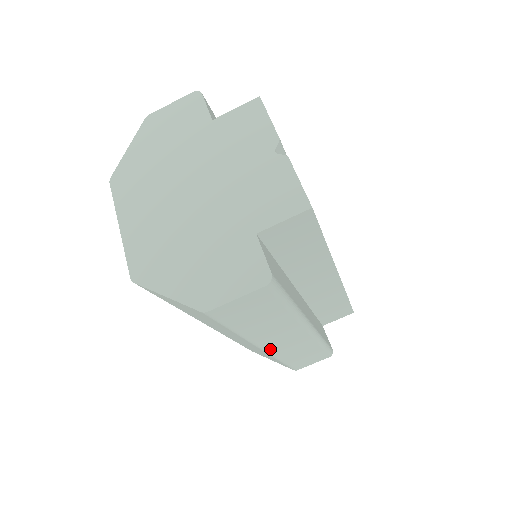
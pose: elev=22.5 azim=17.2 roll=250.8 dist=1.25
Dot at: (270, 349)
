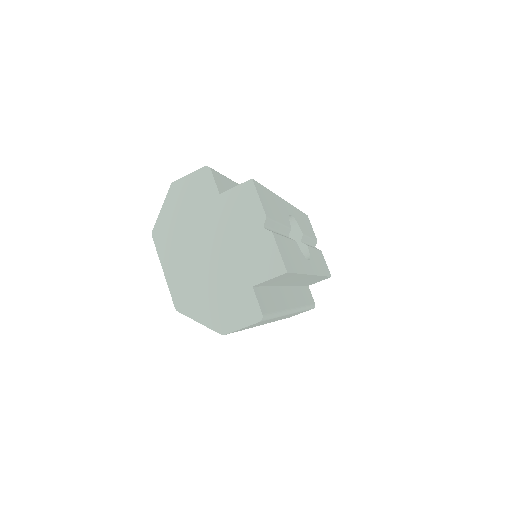
Dot at: occluded
